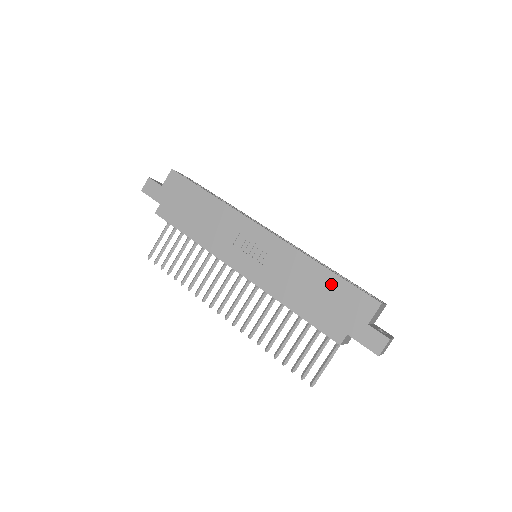
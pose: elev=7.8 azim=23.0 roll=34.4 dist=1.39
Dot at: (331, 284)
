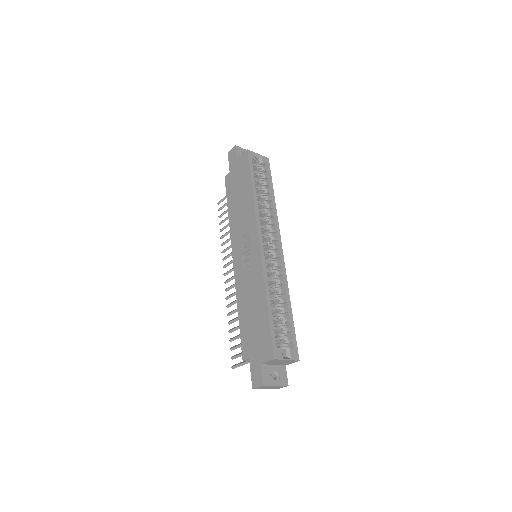
Dot at: (262, 318)
